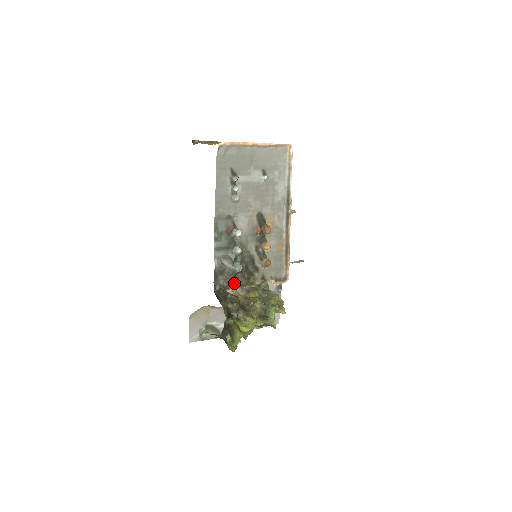
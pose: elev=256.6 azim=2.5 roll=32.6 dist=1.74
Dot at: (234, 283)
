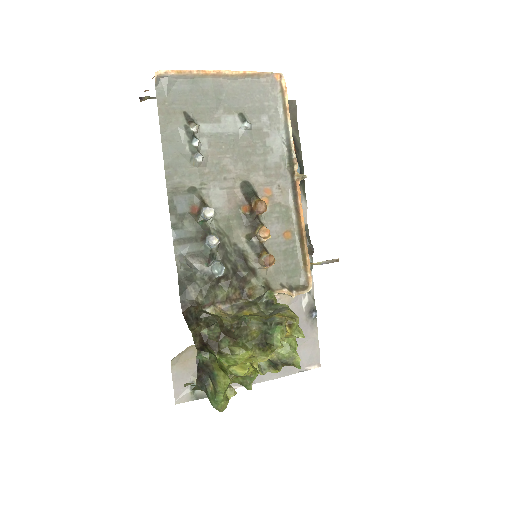
Dot at: (216, 296)
